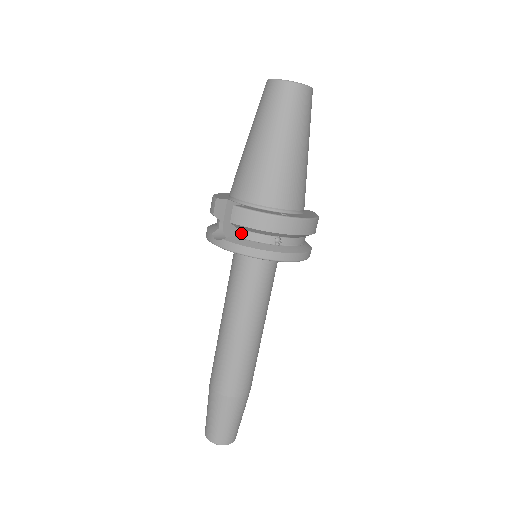
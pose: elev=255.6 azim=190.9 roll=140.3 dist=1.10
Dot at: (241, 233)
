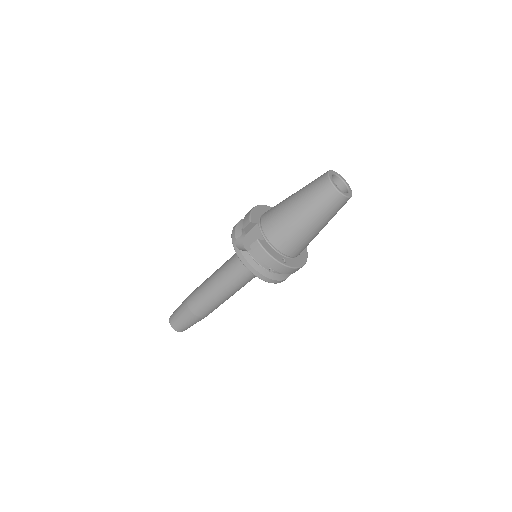
Dot at: (253, 253)
